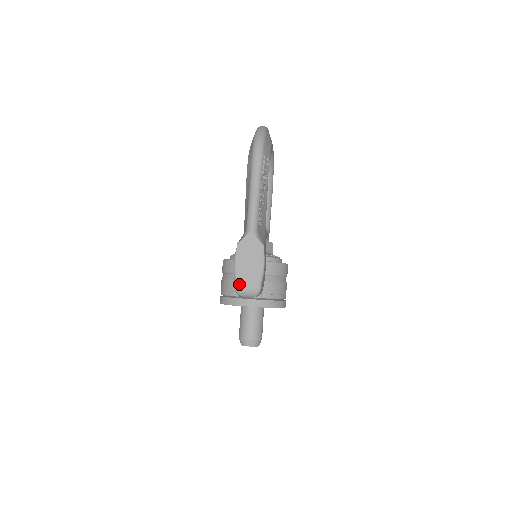
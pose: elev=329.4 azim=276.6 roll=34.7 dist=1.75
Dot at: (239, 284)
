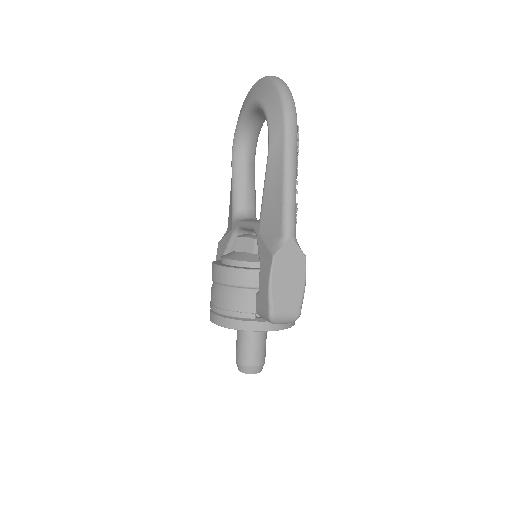
Dot at: (276, 310)
